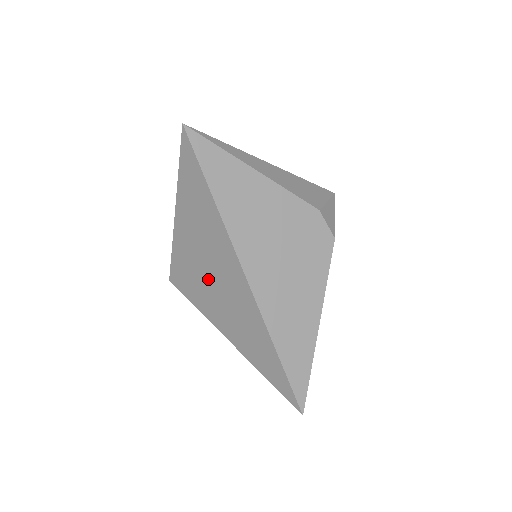
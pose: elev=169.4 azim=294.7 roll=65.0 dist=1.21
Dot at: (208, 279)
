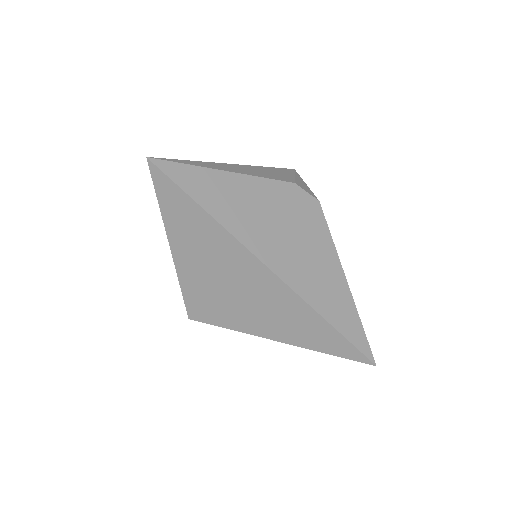
Dot at: (229, 292)
